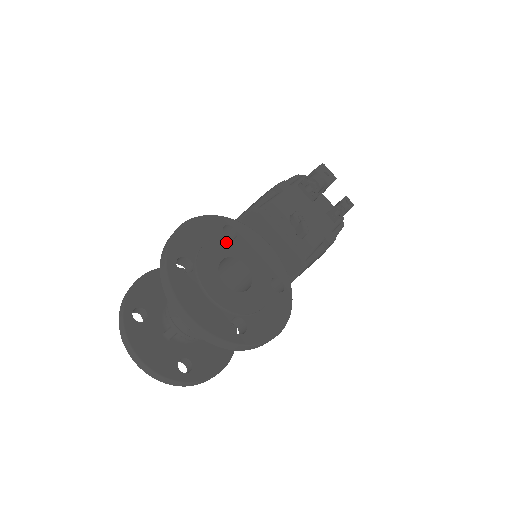
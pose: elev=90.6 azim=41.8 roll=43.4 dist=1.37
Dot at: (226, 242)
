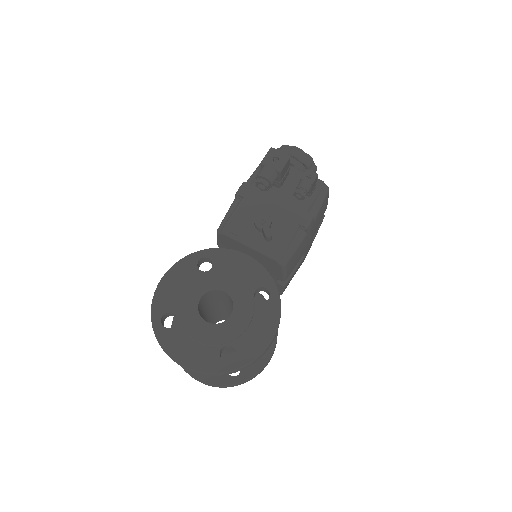
Dot at: (201, 279)
